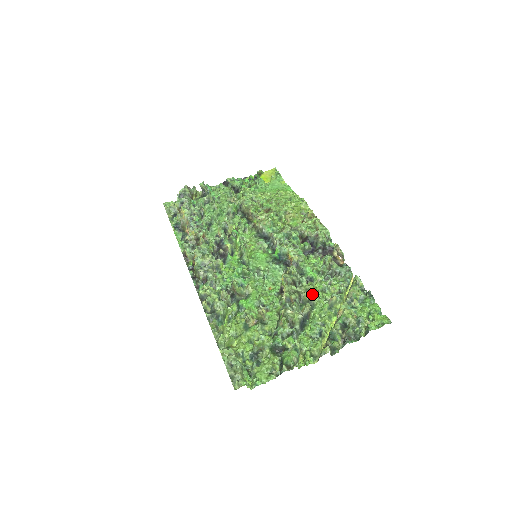
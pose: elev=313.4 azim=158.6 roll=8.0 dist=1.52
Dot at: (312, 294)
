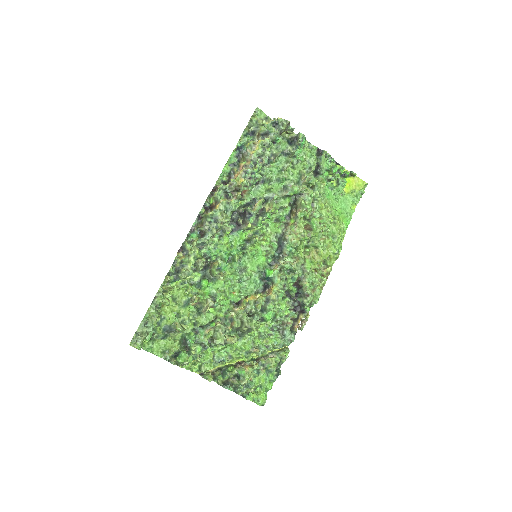
Dot at: (250, 331)
